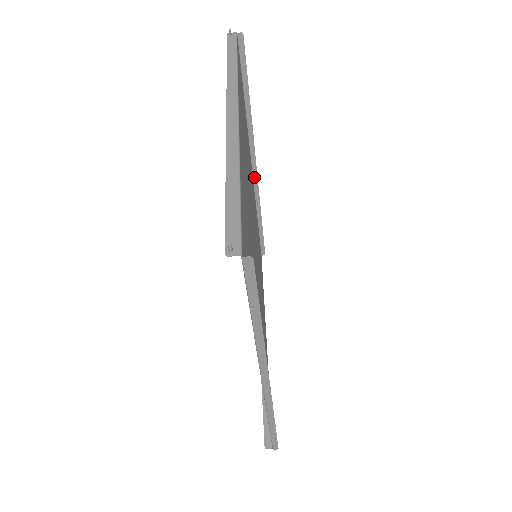
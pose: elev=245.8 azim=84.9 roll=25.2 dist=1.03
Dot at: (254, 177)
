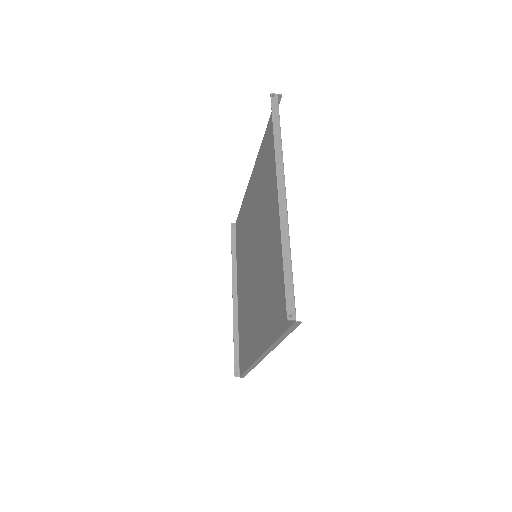
Dot at: occluded
